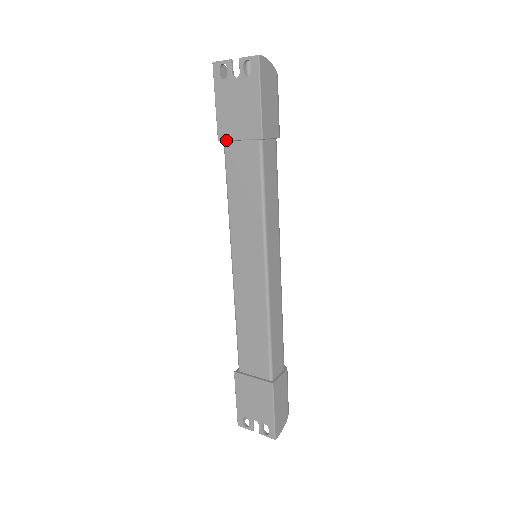
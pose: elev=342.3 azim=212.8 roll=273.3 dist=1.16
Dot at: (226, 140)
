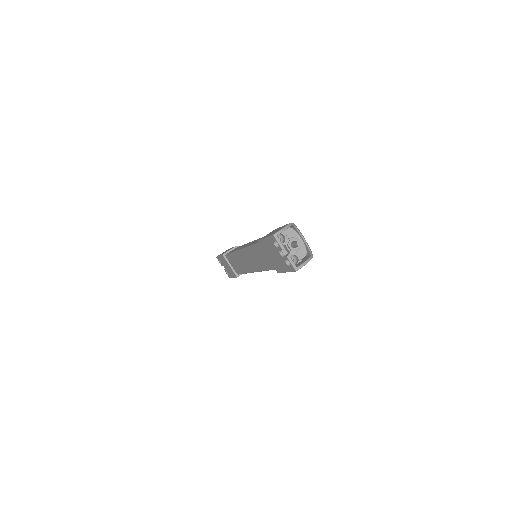
Dot at: (262, 247)
